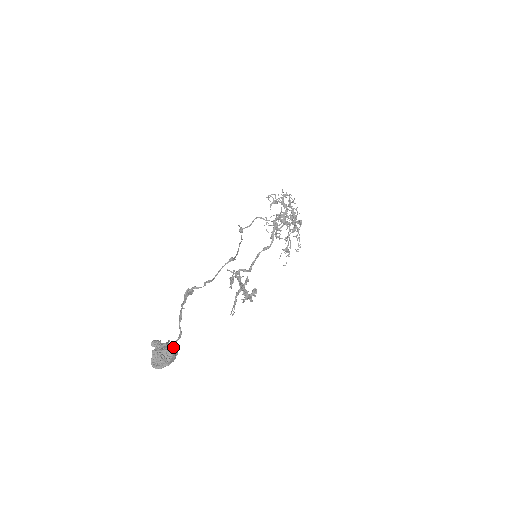
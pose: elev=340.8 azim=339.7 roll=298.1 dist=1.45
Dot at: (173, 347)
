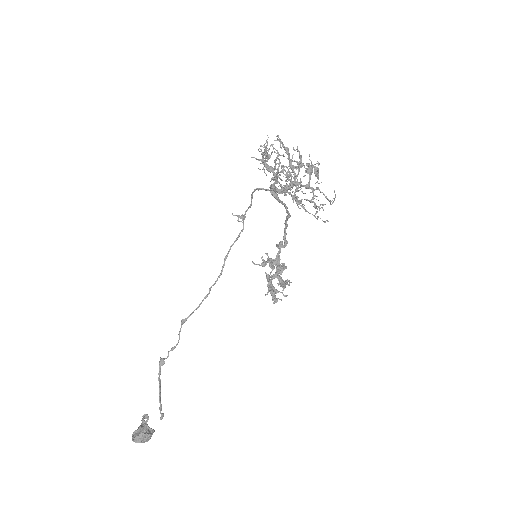
Dot at: (139, 435)
